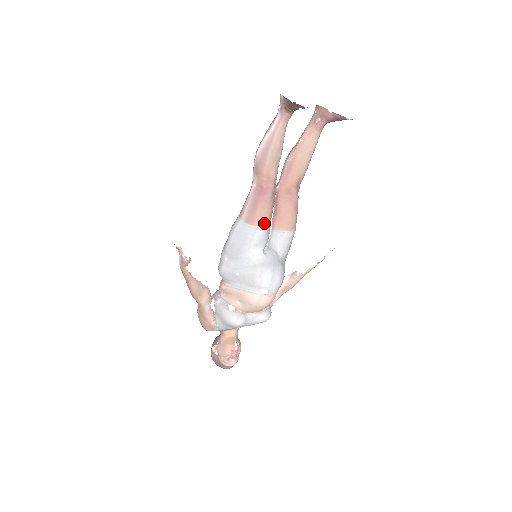
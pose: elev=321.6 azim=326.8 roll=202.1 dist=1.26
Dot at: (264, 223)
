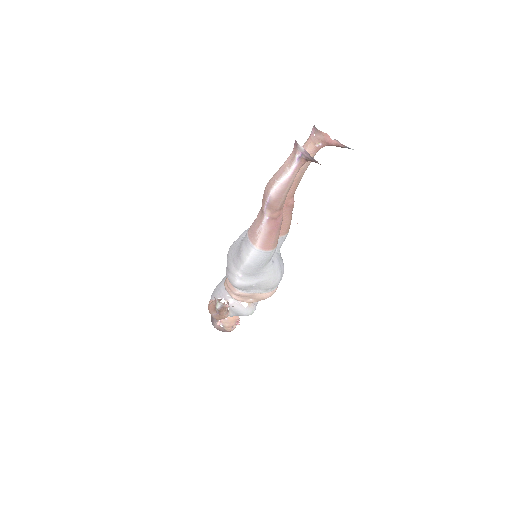
Dot at: (276, 244)
